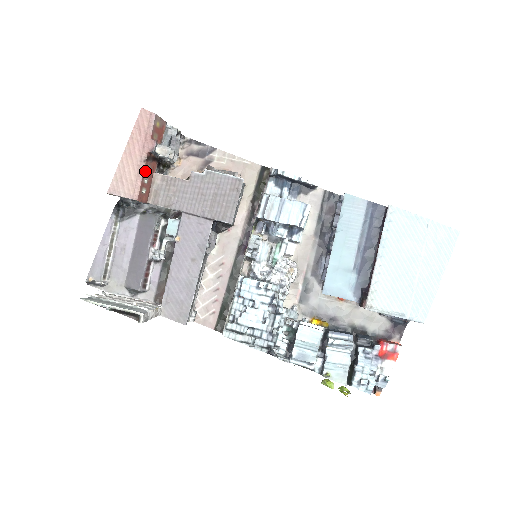
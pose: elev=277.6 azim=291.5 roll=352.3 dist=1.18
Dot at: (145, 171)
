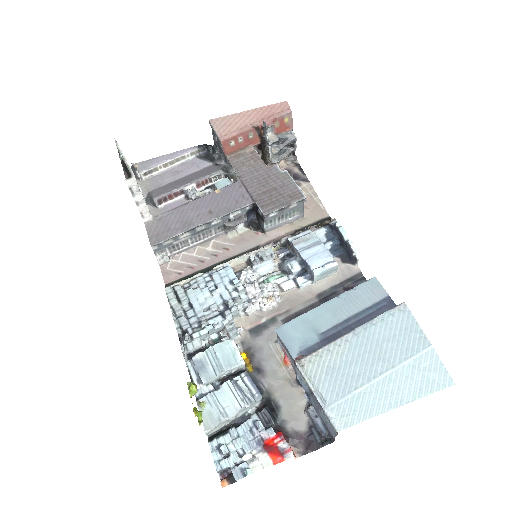
Dot at: (247, 133)
